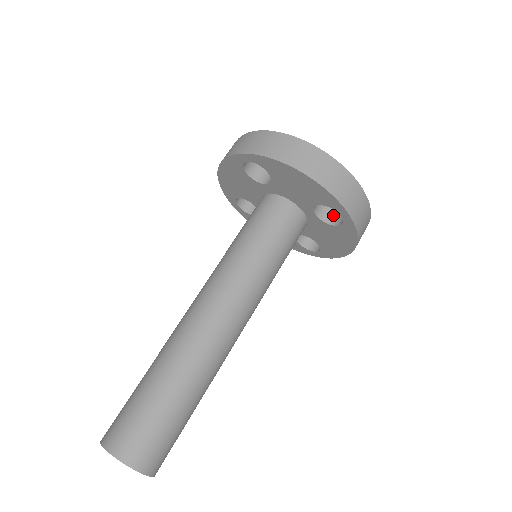
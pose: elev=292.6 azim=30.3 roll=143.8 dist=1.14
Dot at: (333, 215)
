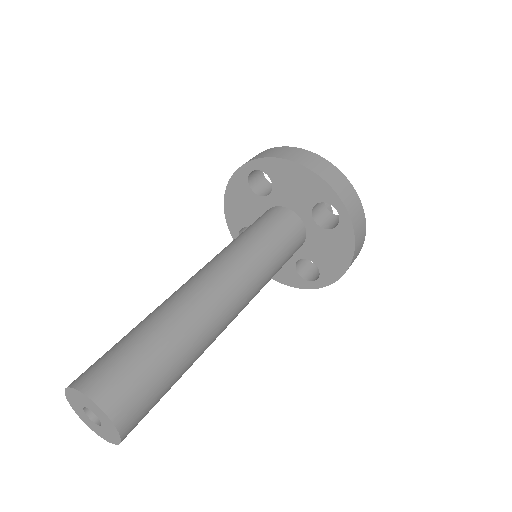
Dot at: (330, 223)
